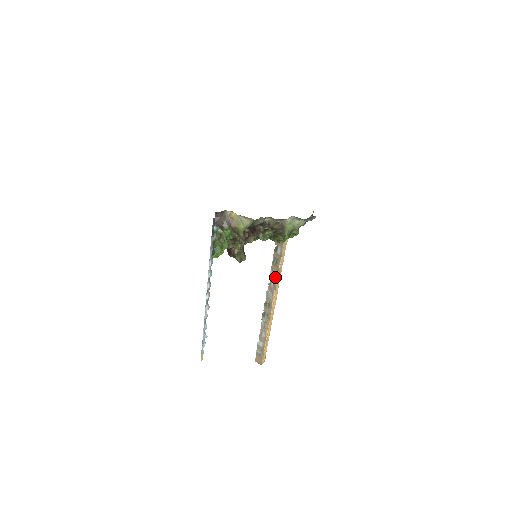
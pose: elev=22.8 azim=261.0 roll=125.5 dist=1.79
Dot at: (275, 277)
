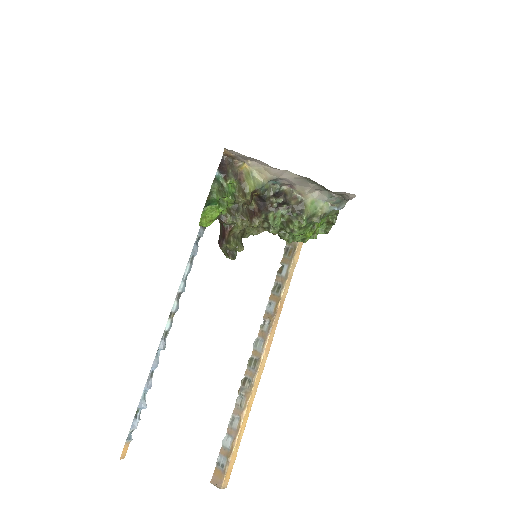
Dot at: (272, 313)
